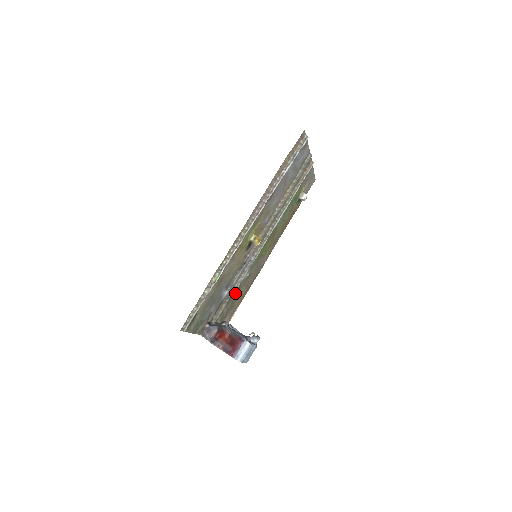
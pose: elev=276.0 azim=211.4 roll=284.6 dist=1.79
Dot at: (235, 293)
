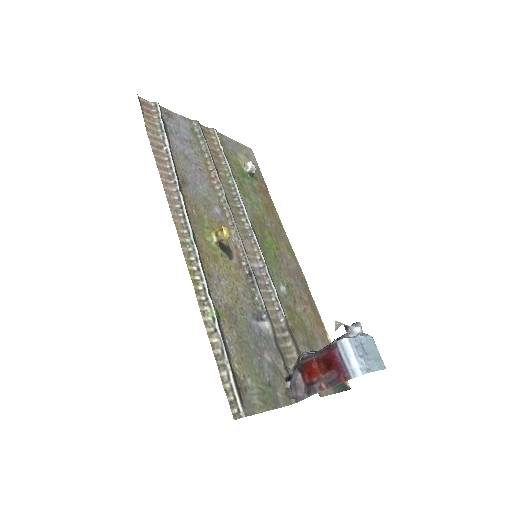
Dot at: (291, 320)
